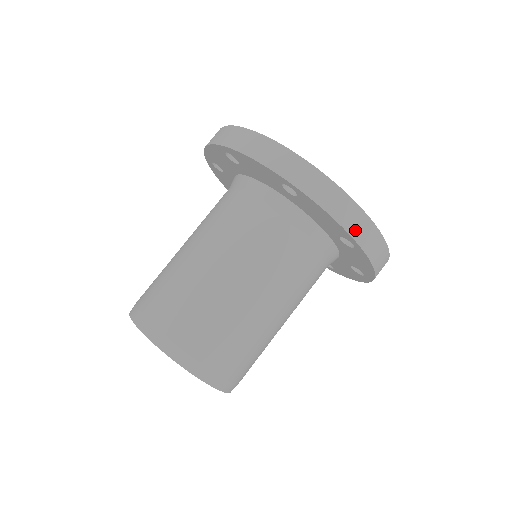
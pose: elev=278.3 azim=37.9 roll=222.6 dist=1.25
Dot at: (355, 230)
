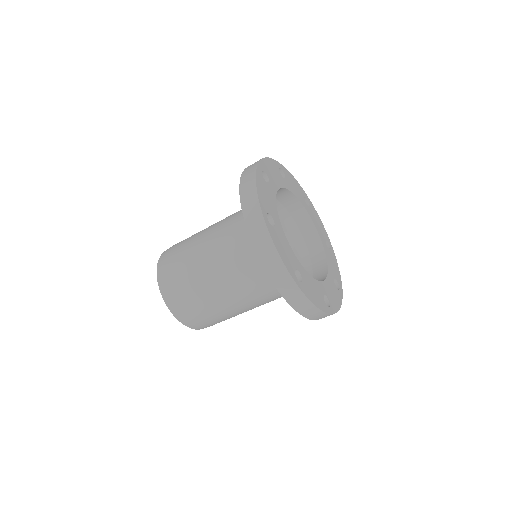
Dot at: (313, 317)
